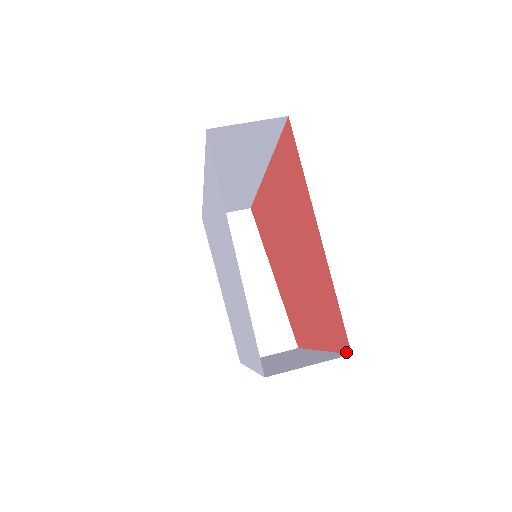
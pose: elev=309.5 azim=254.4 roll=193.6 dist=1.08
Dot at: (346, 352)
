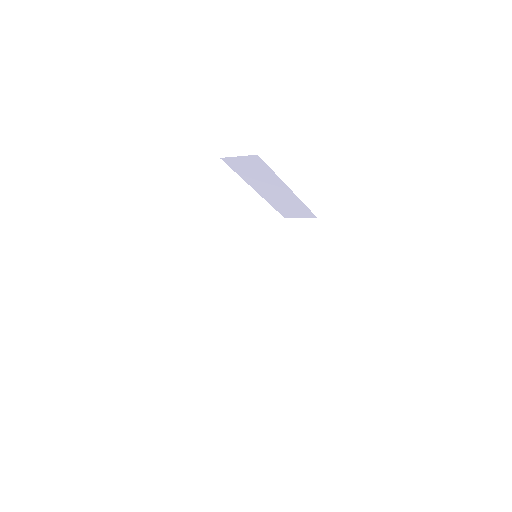
Dot at: occluded
